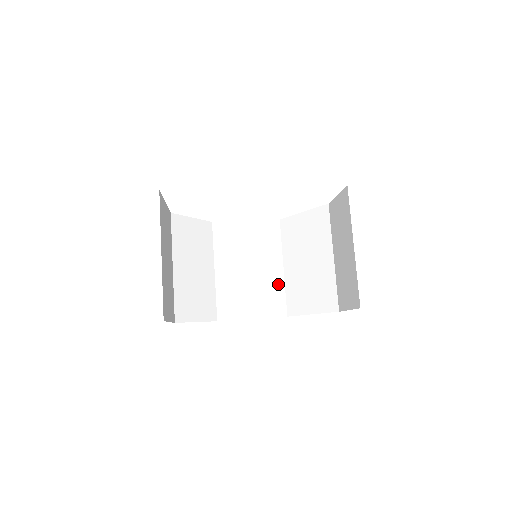
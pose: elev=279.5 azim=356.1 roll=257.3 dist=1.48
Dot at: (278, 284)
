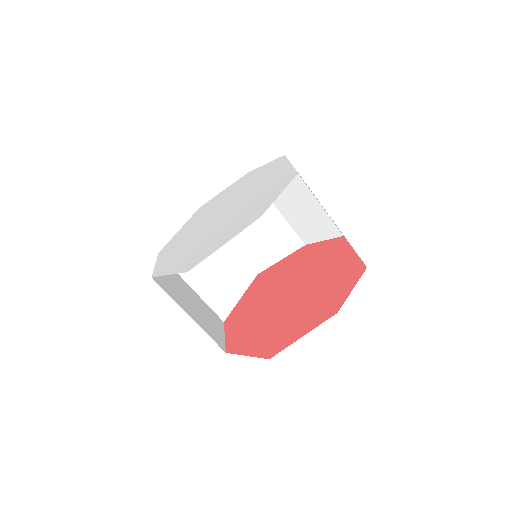
Dot at: (236, 258)
